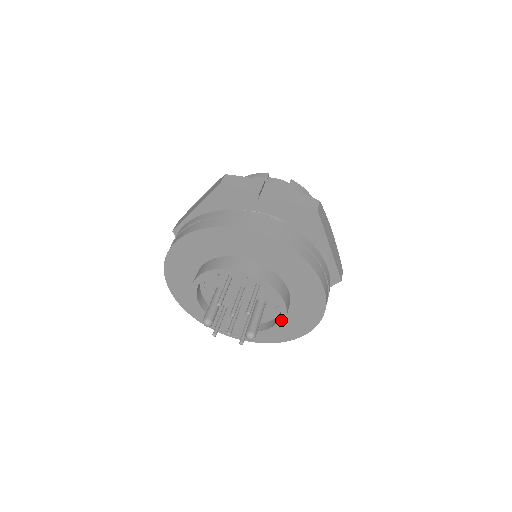
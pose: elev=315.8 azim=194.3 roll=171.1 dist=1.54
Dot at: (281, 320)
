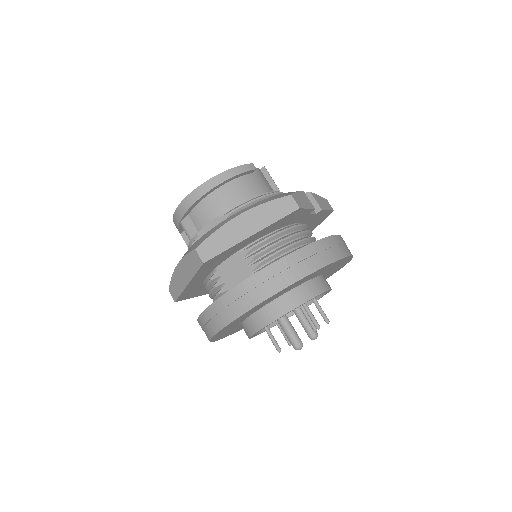
Dot at: occluded
